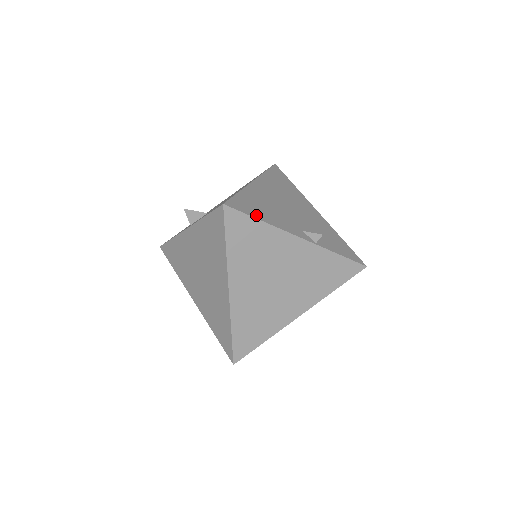
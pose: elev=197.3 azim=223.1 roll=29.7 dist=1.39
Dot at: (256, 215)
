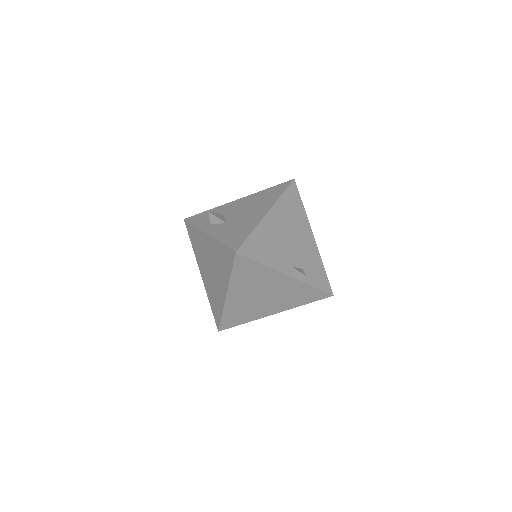
Dot at: (259, 258)
